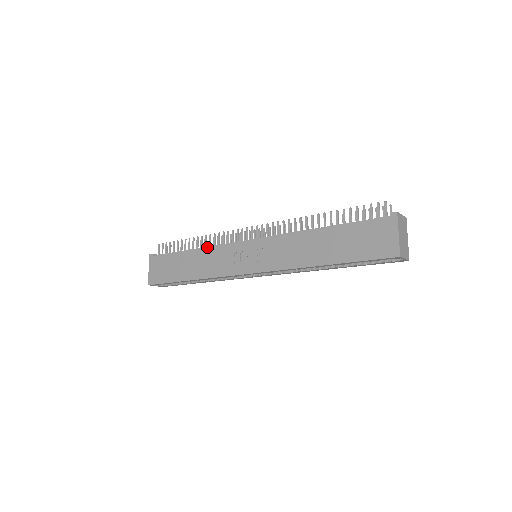
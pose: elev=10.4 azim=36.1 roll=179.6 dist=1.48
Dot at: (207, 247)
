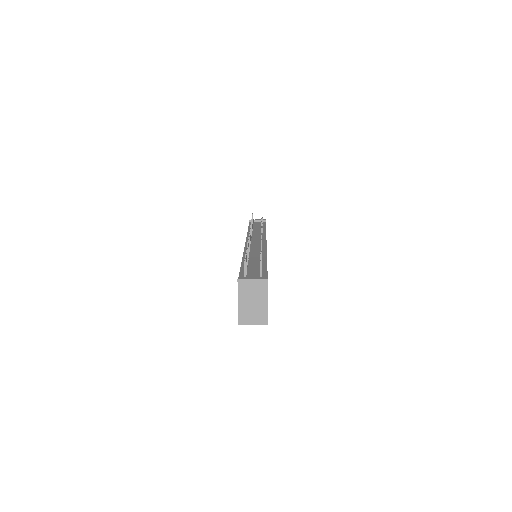
Dot at: occluded
